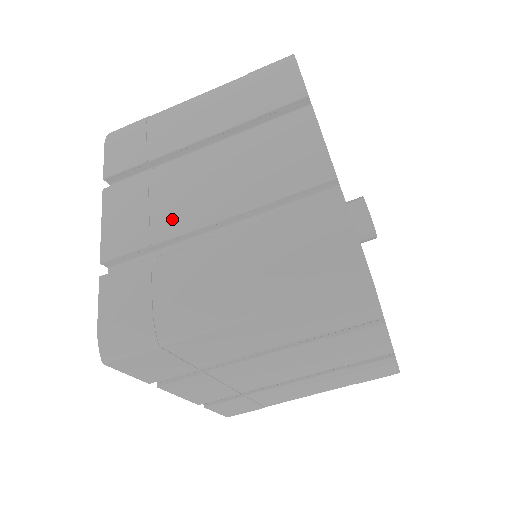
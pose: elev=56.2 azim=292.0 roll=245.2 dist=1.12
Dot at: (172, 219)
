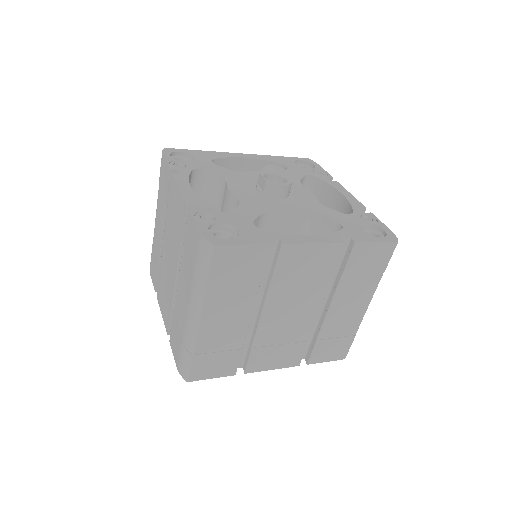
Dot at: (170, 288)
